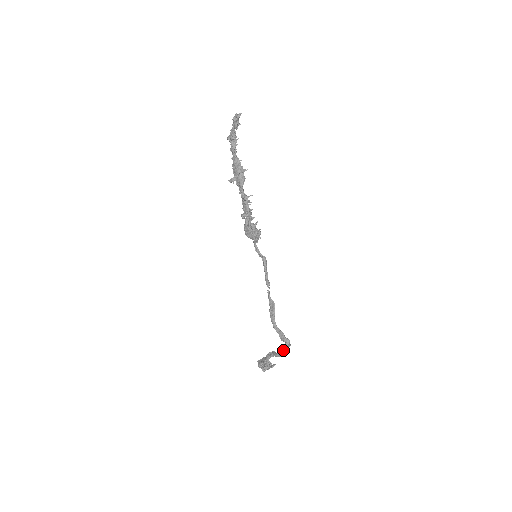
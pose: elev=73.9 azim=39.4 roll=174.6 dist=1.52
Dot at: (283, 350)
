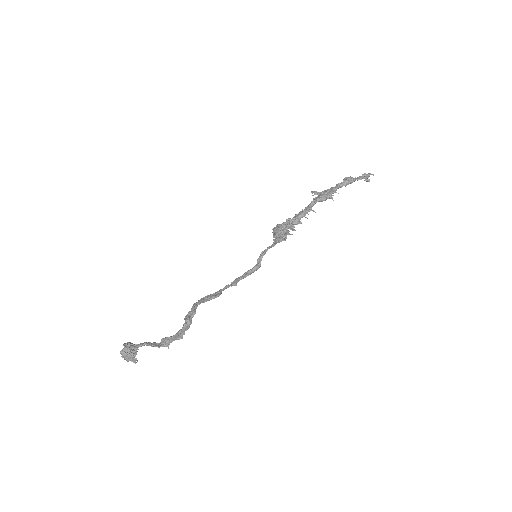
Dot at: (170, 337)
